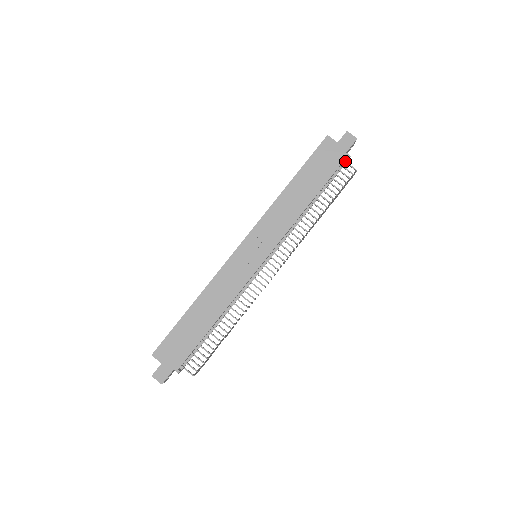
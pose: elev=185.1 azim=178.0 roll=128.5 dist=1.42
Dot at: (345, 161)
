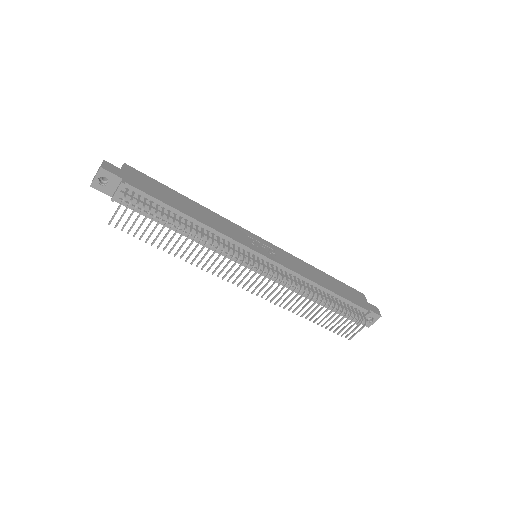
Dot at: (364, 313)
